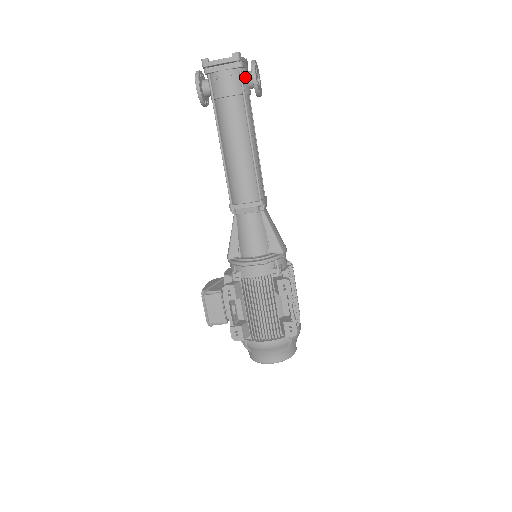
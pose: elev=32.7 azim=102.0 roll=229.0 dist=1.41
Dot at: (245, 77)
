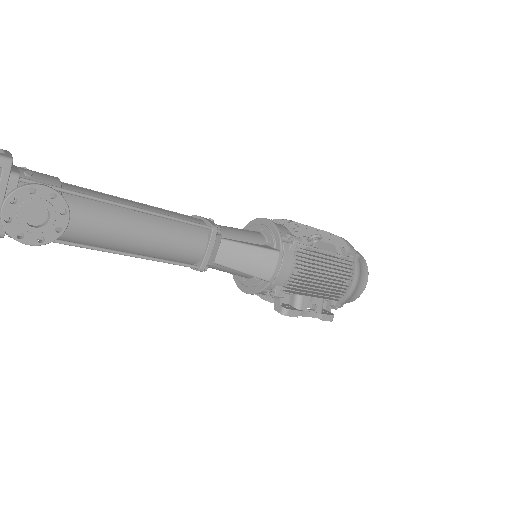
Dot at: occluded
